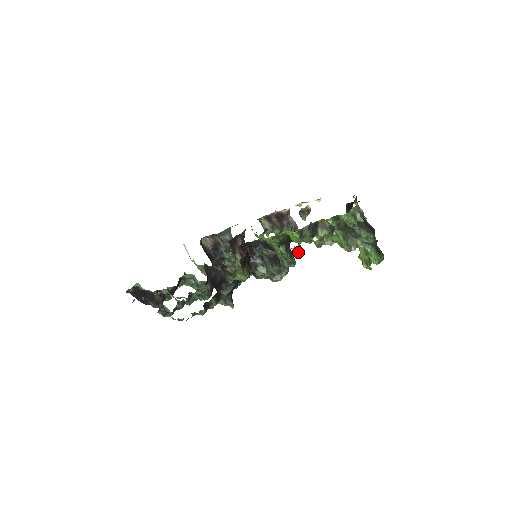
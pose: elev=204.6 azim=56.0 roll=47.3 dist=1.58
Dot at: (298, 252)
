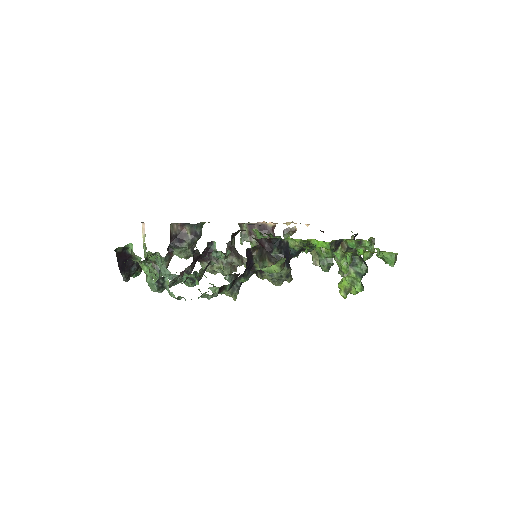
Dot at: (351, 258)
